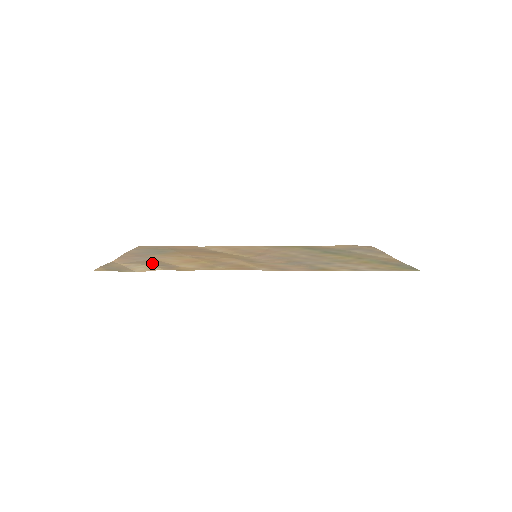
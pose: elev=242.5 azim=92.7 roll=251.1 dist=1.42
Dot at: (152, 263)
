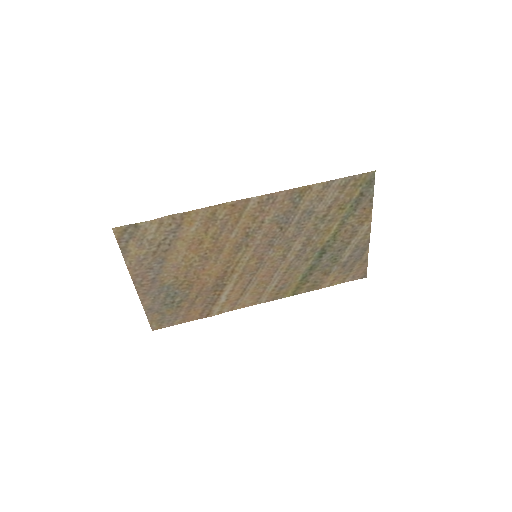
Dot at: (163, 241)
